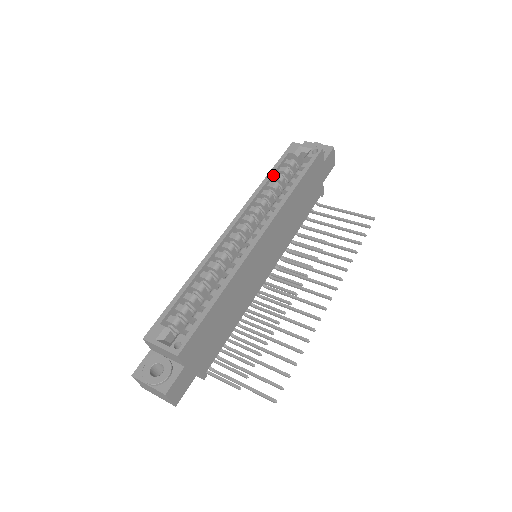
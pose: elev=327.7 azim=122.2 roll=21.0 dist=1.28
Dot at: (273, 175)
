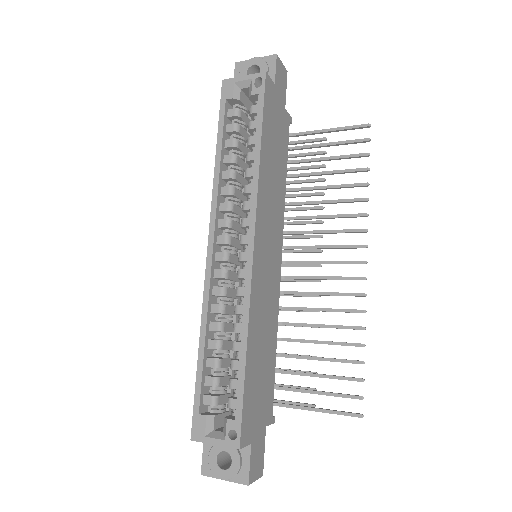
Dot at: (223, 144)
